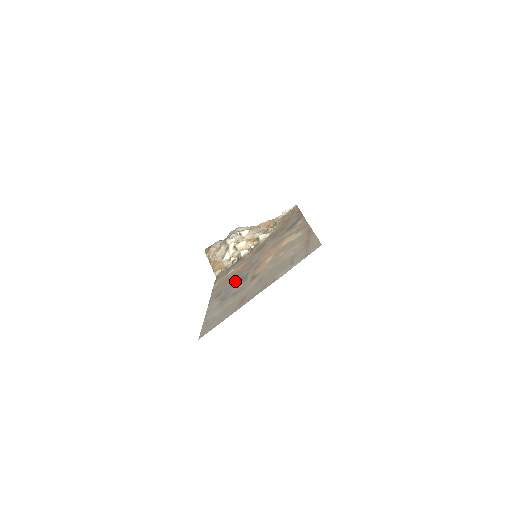
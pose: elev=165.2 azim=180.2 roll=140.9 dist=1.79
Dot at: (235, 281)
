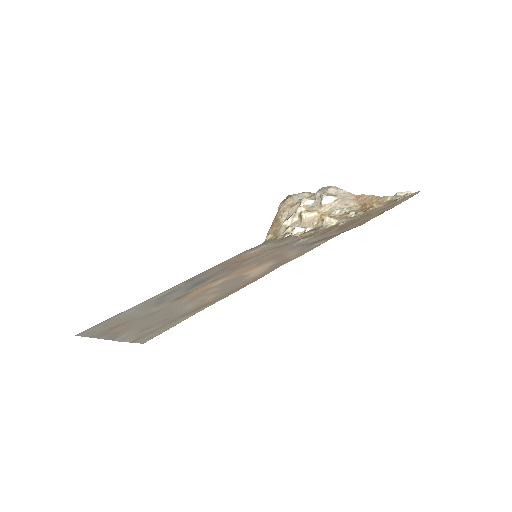
Dot at: (205, 277)
